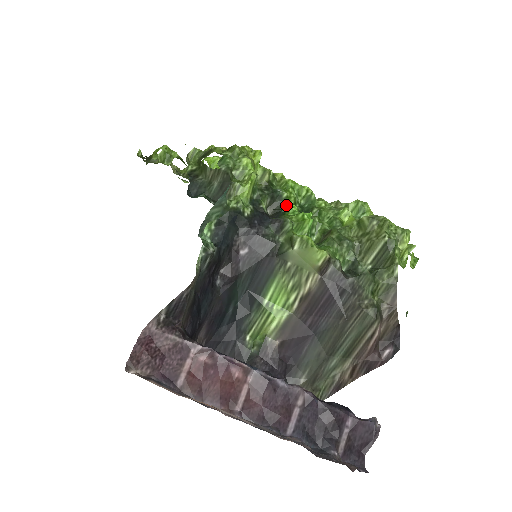
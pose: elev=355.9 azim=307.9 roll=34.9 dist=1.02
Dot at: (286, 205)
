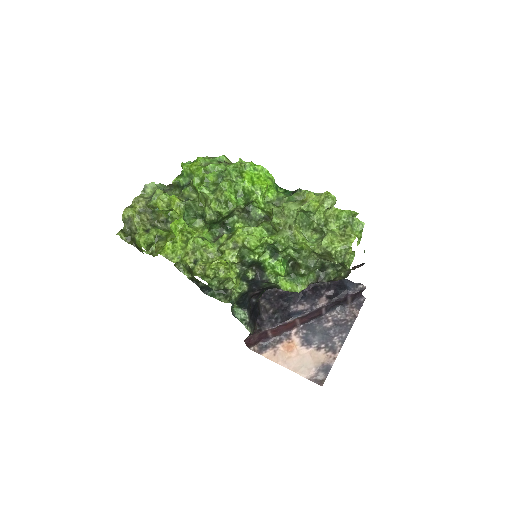
Dot at: (261, 262)
